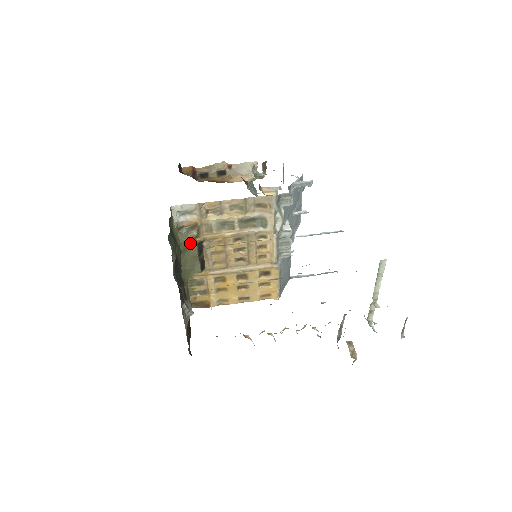
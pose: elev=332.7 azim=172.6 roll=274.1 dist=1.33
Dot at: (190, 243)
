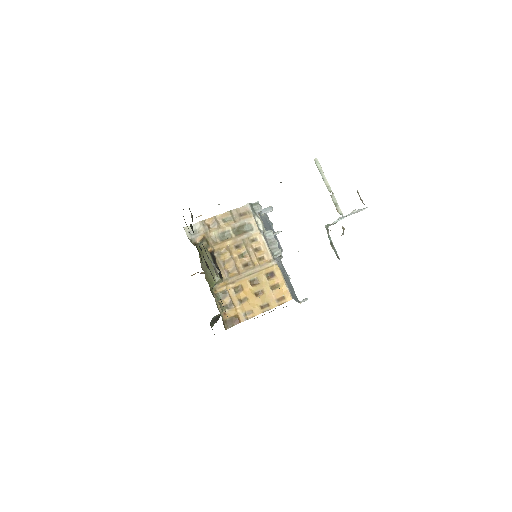
Dot at: (204, 250)
